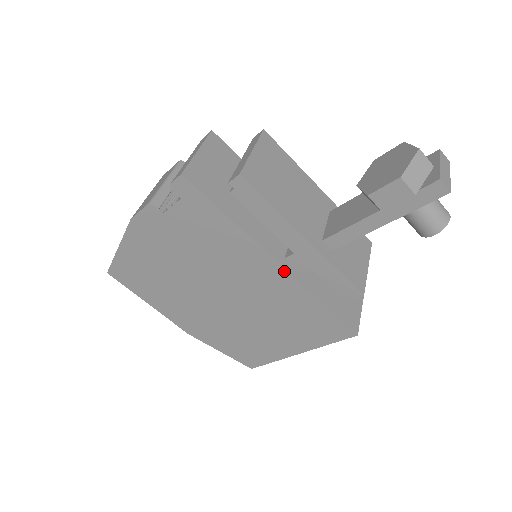
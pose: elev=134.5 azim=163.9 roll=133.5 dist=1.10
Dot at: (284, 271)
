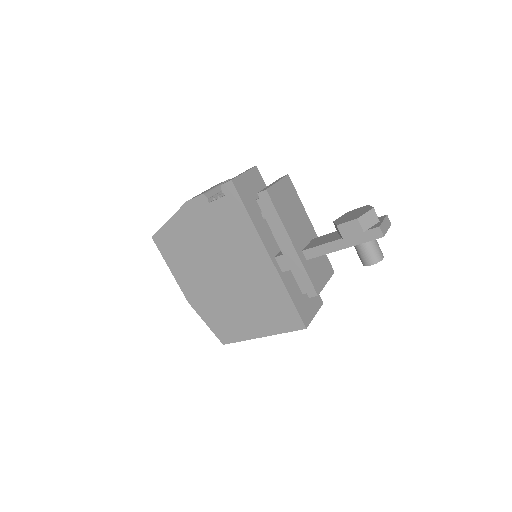
Dot at: (272, 264)
